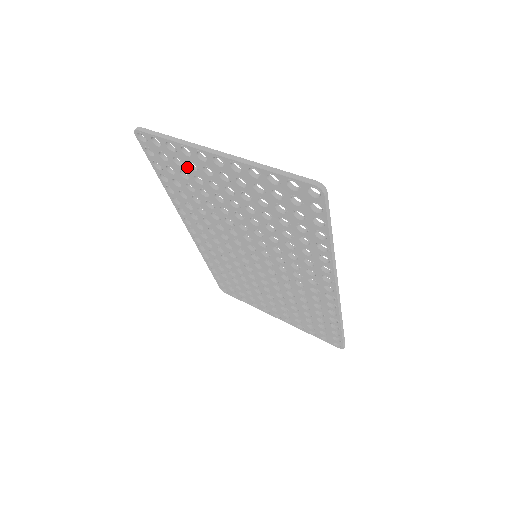
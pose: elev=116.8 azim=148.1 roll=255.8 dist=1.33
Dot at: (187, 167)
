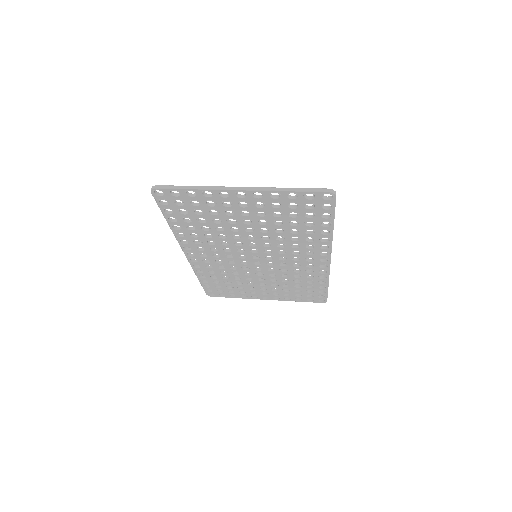
Dot at: (204, 206)
